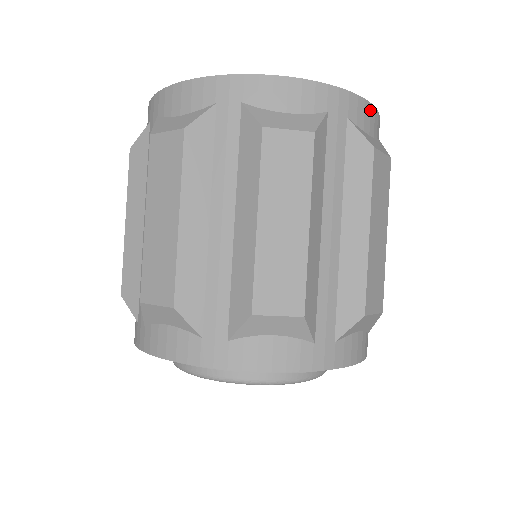
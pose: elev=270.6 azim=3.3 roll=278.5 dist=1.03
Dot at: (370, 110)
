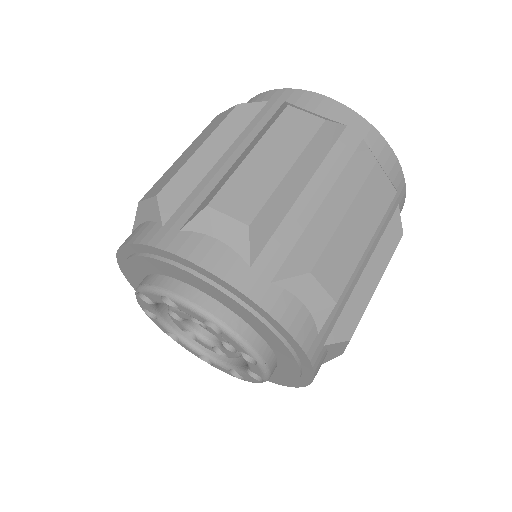
Dot at: (390, 154)
